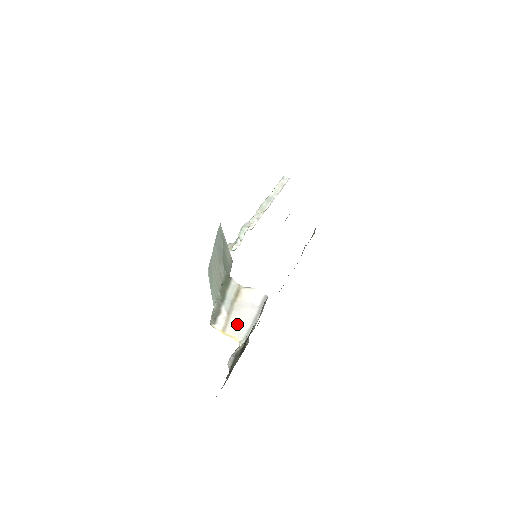
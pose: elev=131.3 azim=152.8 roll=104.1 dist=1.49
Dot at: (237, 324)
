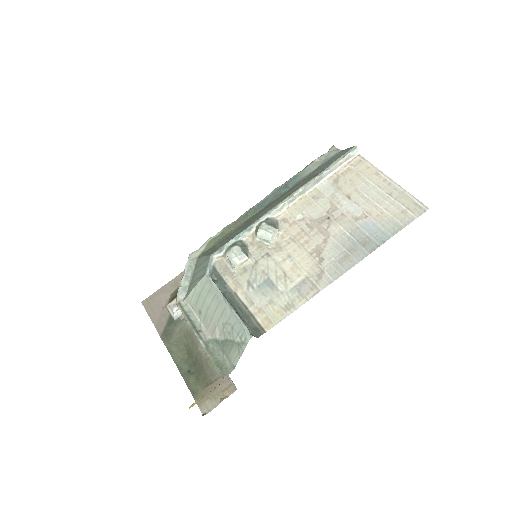
Dot at: occluded
